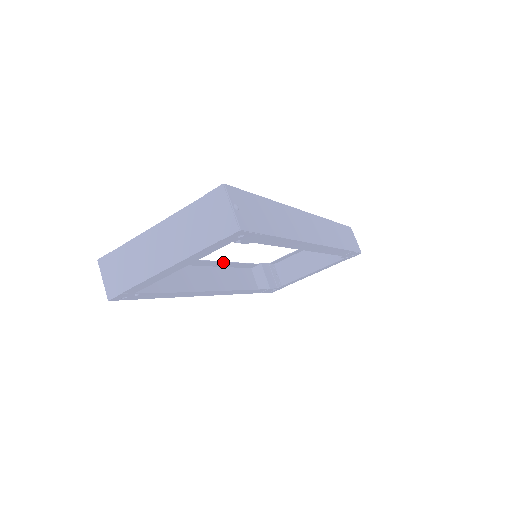
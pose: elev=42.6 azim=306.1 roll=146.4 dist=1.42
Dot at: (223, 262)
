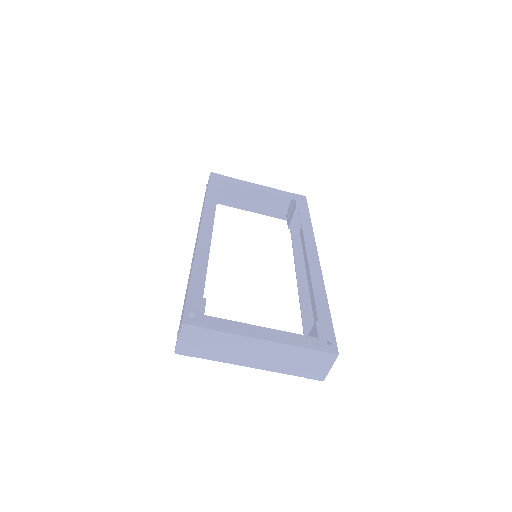
Dot at: (213, 220)
